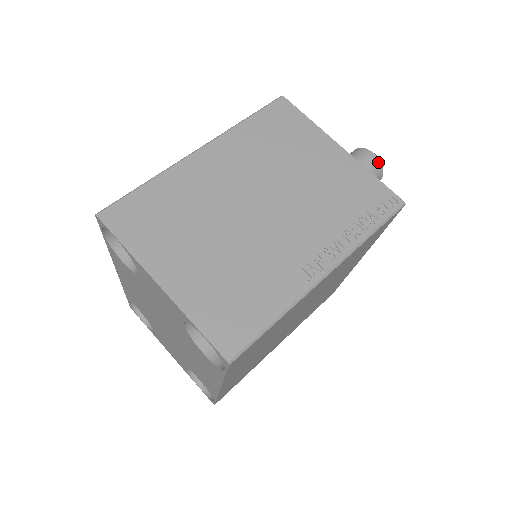
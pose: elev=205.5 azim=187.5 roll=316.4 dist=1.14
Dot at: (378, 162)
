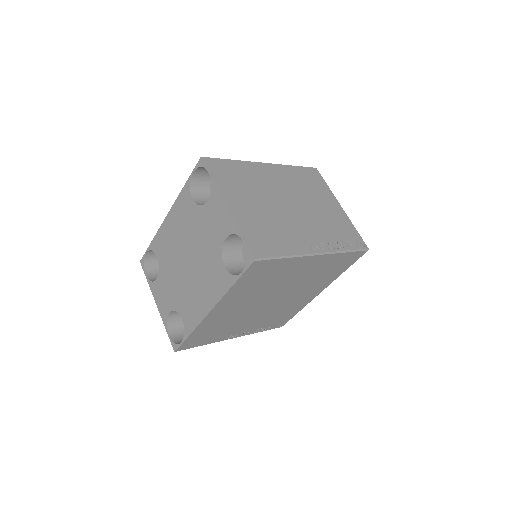
Dot at: occluded
